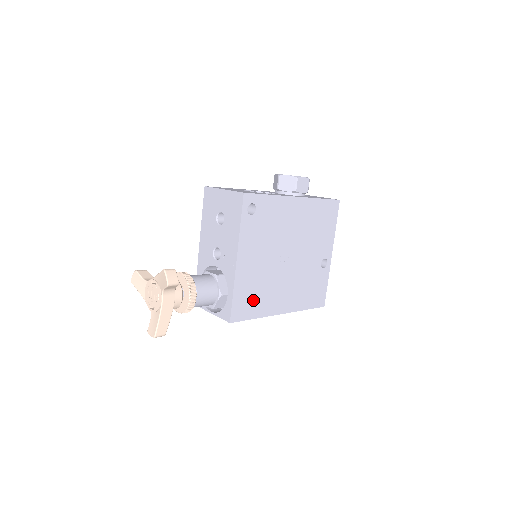
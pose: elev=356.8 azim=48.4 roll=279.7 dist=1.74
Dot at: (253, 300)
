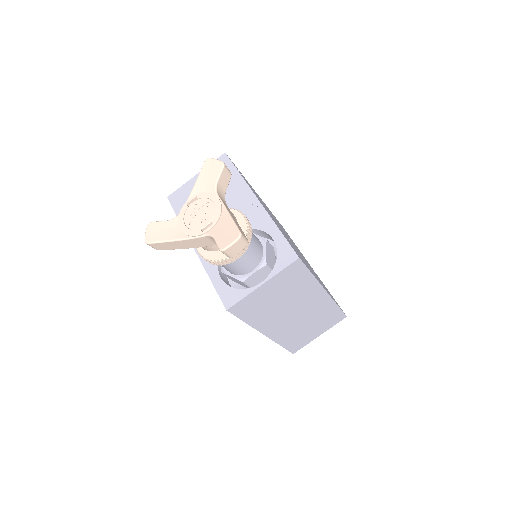
Dot at: occluded
